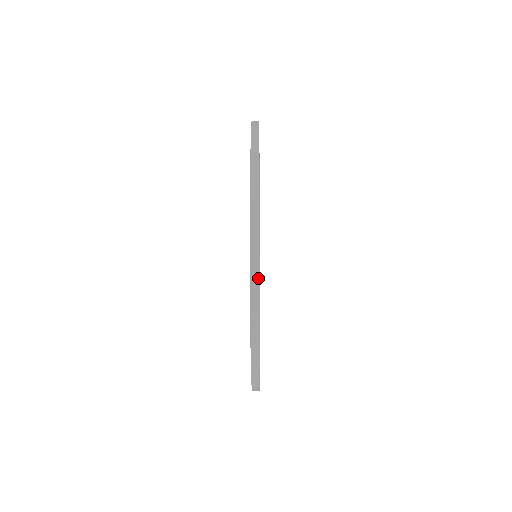
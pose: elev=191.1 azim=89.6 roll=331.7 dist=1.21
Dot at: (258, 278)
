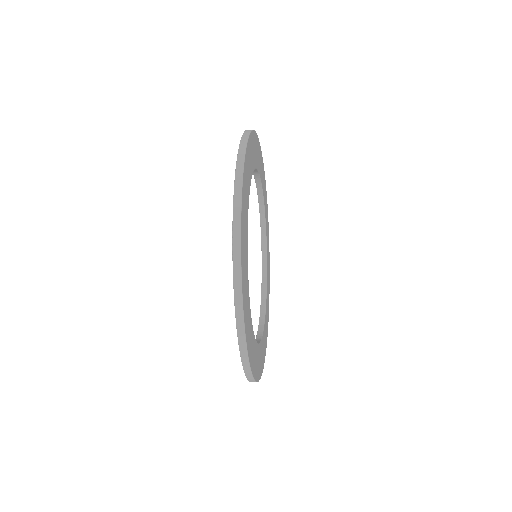
Dot at: (248, 362)
